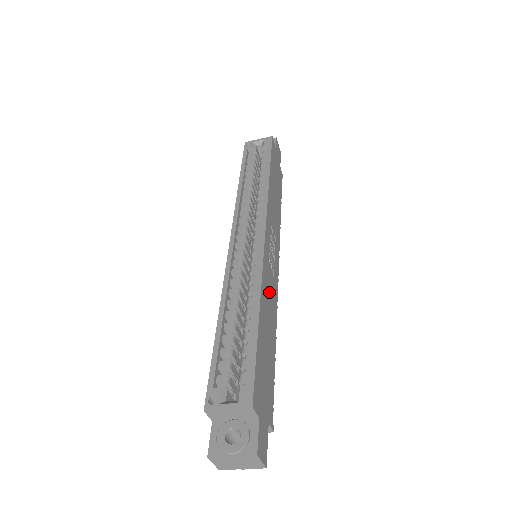
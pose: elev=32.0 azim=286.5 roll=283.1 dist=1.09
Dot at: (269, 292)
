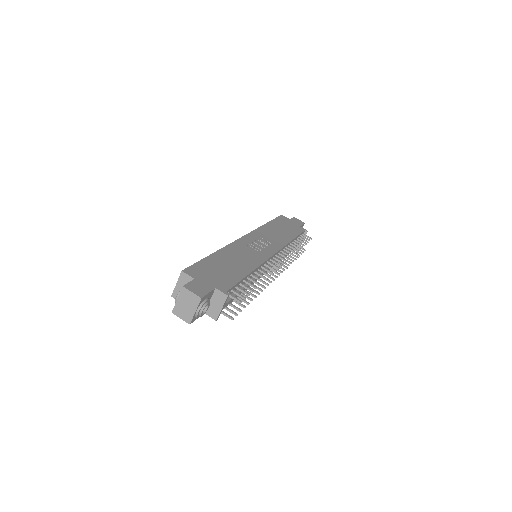
Dot at: (243, 254)
